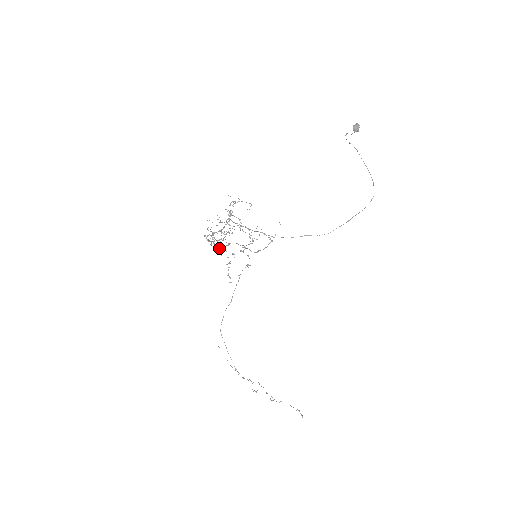
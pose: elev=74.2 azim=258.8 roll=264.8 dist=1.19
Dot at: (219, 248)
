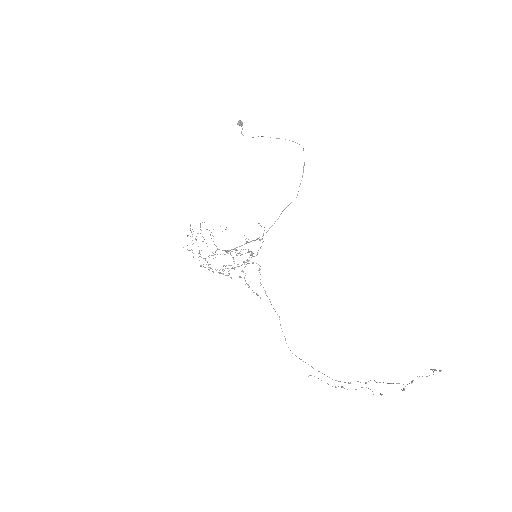
Dot at: (222, 270)
